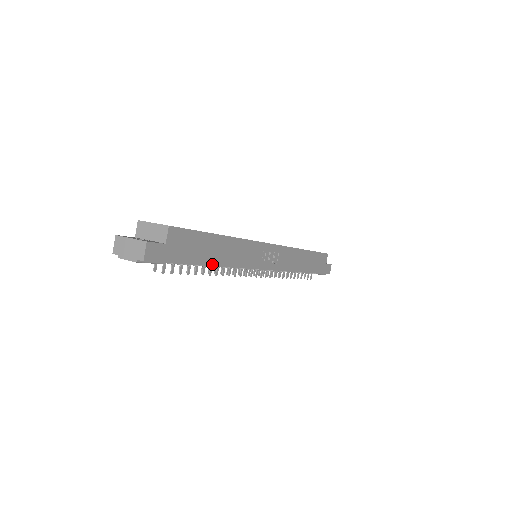
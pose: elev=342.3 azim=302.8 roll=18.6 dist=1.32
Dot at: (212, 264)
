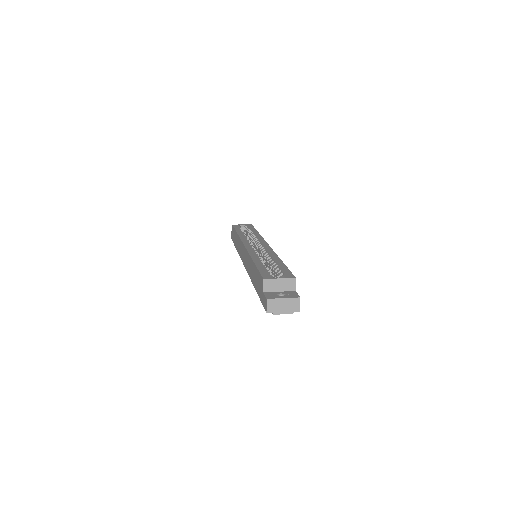
Dot at: occluded
